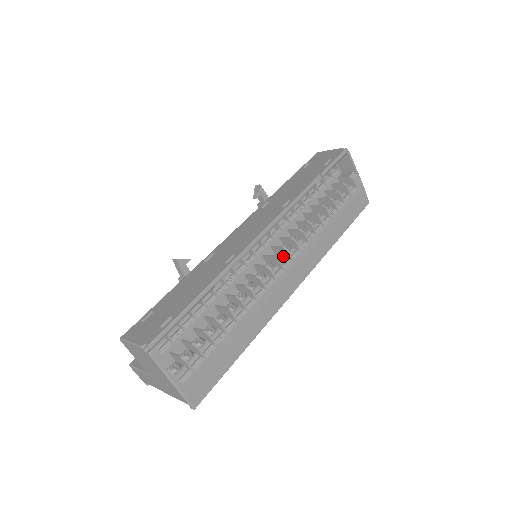
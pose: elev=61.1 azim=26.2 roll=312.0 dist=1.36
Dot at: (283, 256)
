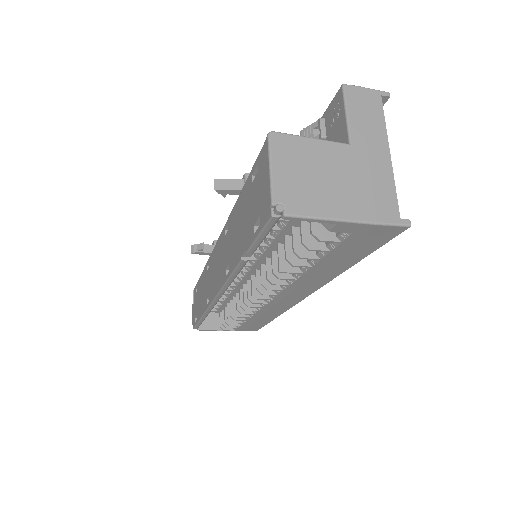
Dot at: occluded
